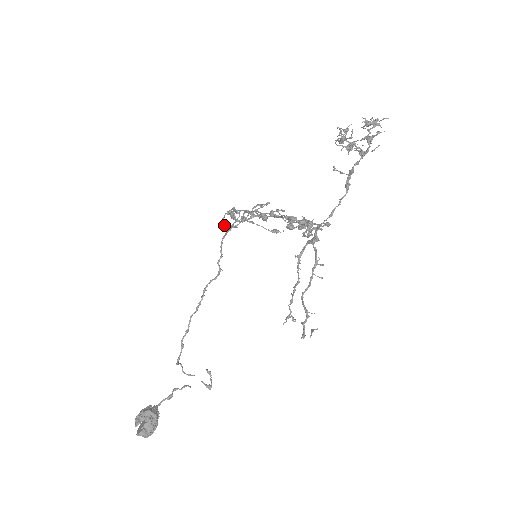
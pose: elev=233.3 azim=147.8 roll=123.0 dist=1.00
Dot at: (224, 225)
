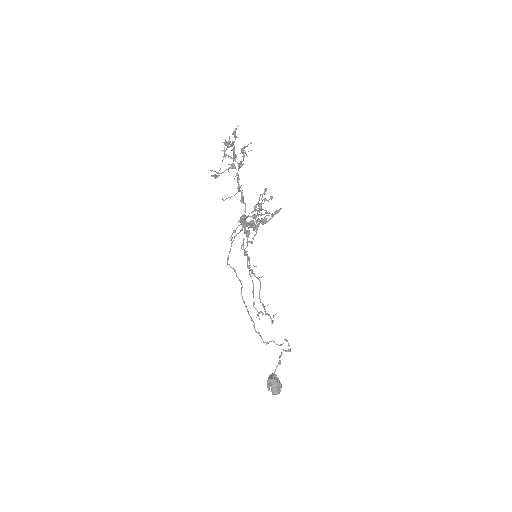
Dot at: occluded
